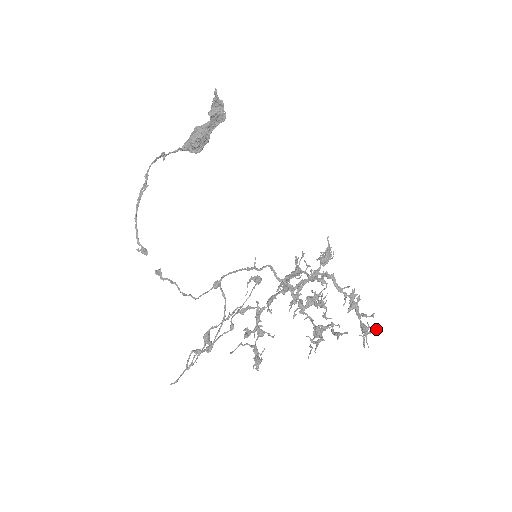
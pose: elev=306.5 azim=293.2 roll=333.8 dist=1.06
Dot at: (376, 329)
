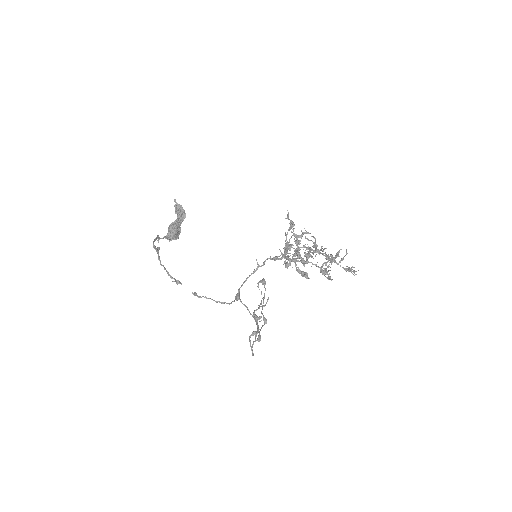
Dot at: (354, 267)
